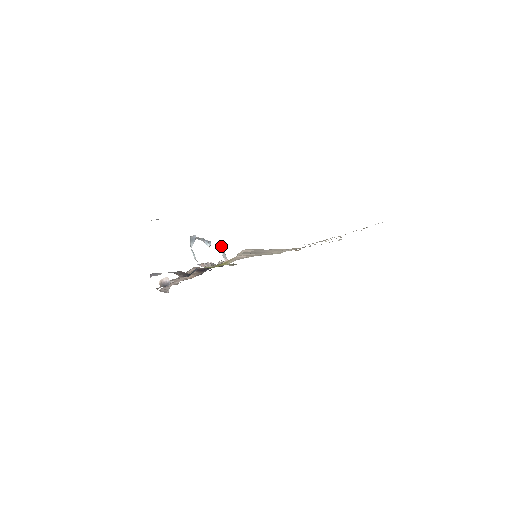
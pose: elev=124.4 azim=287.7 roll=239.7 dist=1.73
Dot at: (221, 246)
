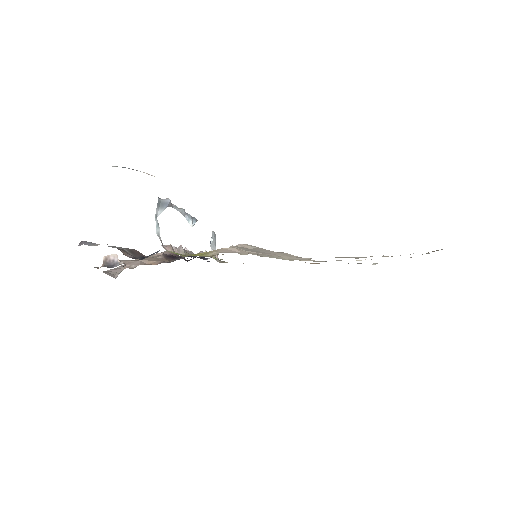
Dot at: (212, 232)
